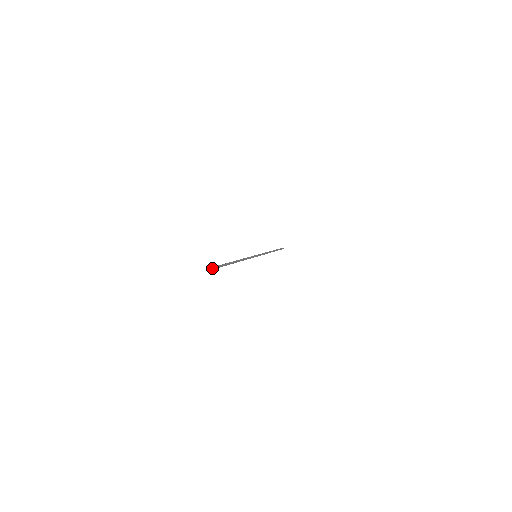
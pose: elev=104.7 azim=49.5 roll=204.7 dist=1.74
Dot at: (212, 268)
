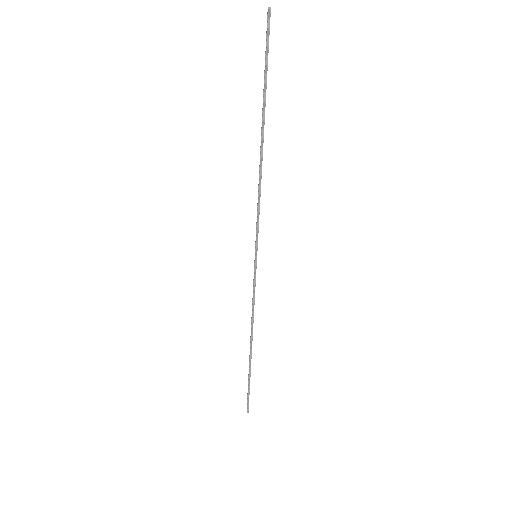
Dot at: (248, 407)
